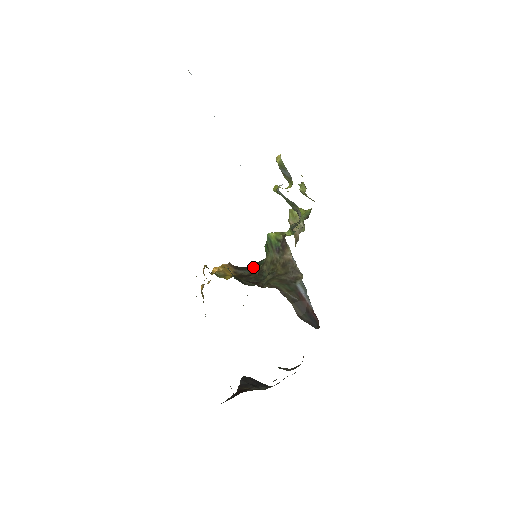
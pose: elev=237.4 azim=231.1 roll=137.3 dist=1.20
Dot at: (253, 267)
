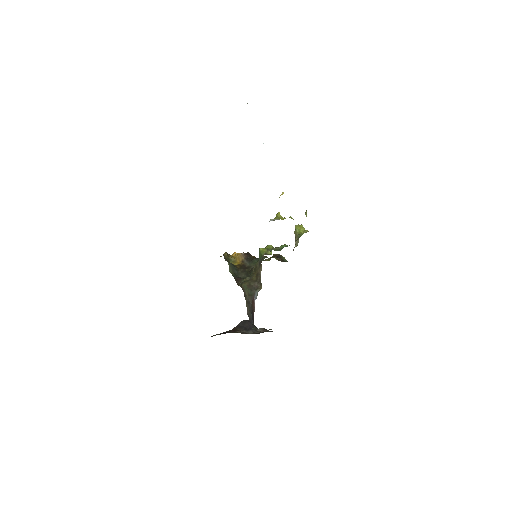
Dot at: (253, 262)
